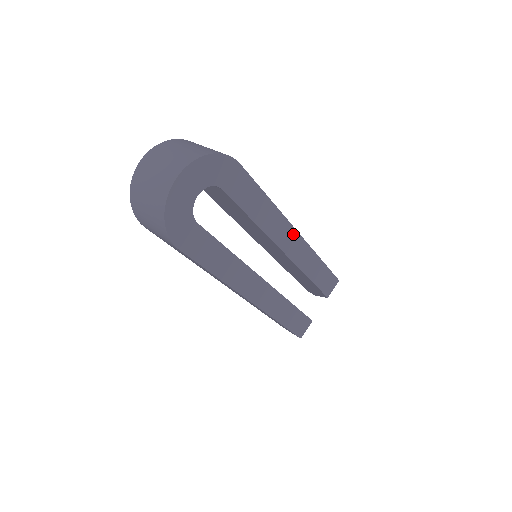
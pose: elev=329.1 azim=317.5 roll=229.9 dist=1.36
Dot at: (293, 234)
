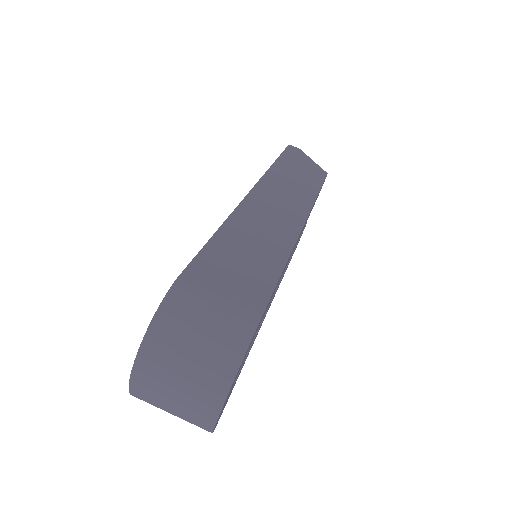
Dot at: (300, 233)
